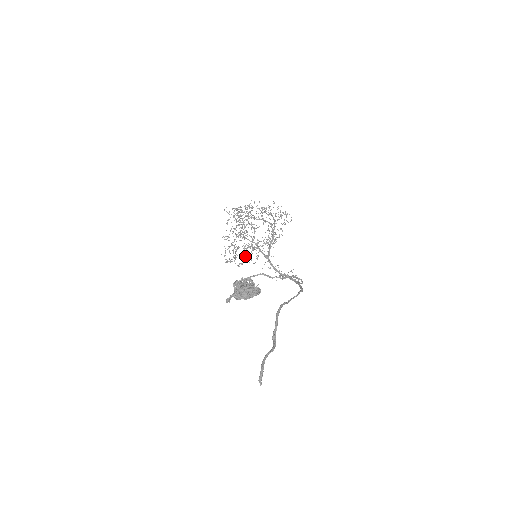
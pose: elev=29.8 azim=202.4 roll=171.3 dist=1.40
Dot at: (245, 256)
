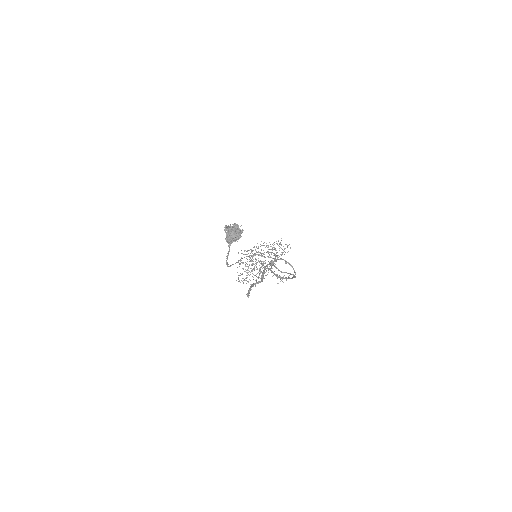
Dot at: (255, 280)
